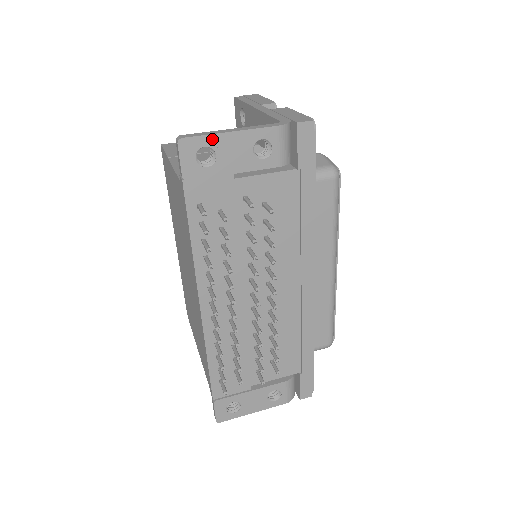
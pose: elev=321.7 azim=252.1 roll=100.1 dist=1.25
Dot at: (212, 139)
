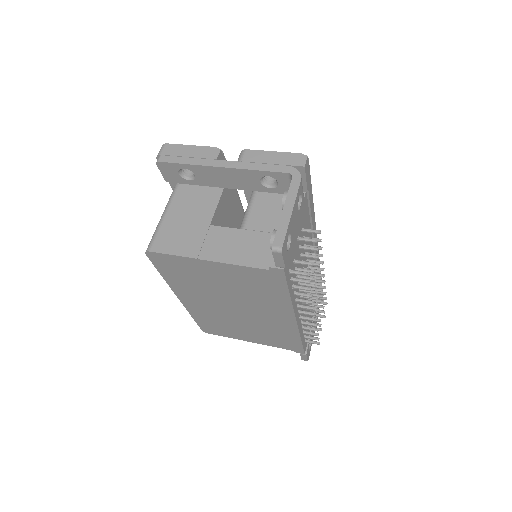
Dot at: (288, 228)
